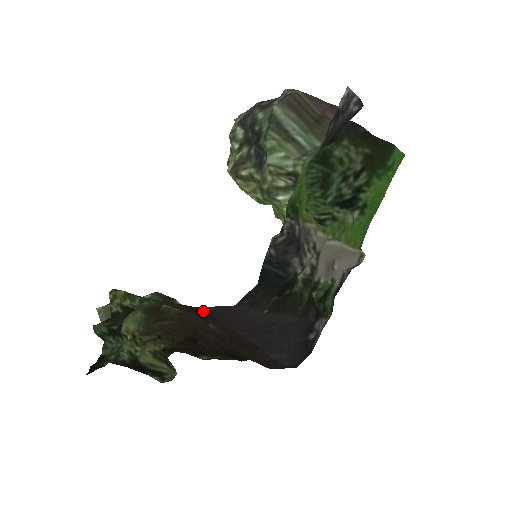
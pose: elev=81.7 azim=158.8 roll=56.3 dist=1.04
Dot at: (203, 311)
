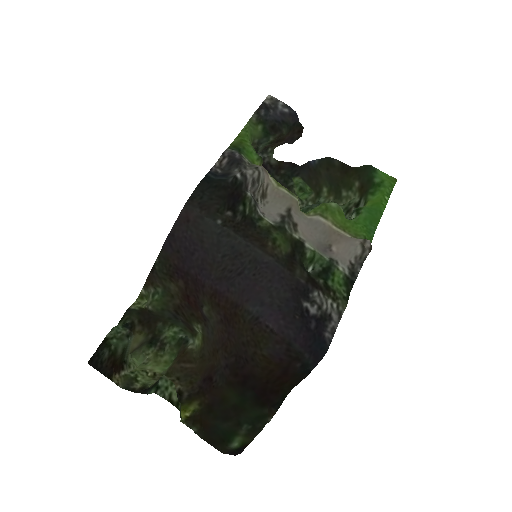
Dot at: (189, 272)
